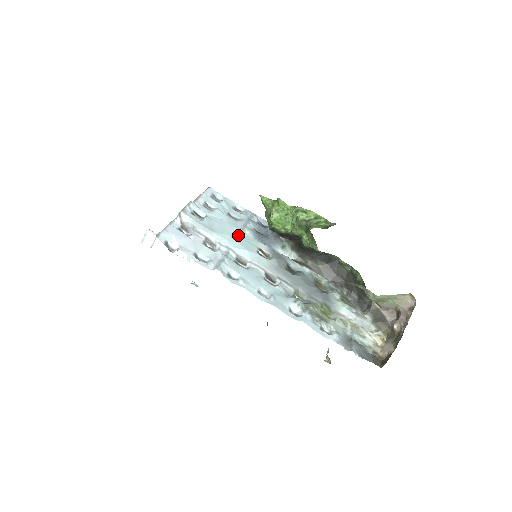
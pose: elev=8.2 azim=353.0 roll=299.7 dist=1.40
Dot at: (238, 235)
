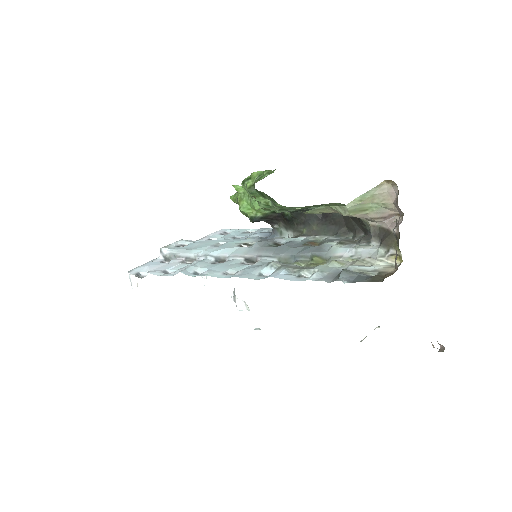
Dot at: (223, 243)
